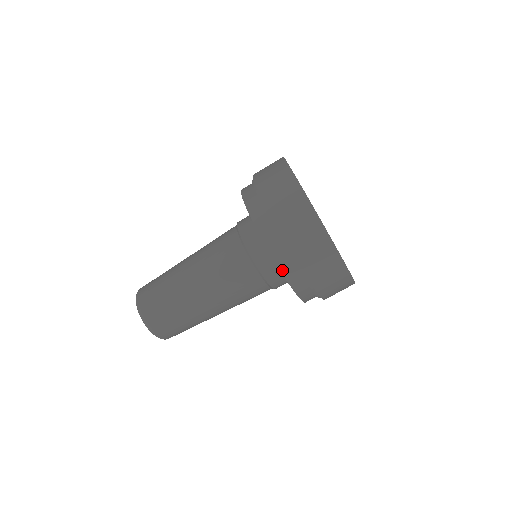
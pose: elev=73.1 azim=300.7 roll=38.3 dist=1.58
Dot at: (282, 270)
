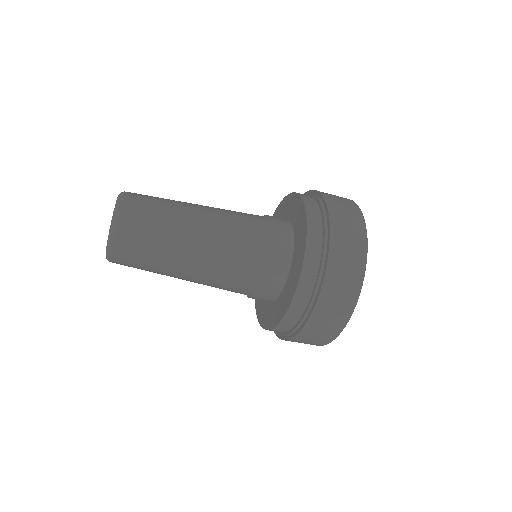
Dot at: occluded
